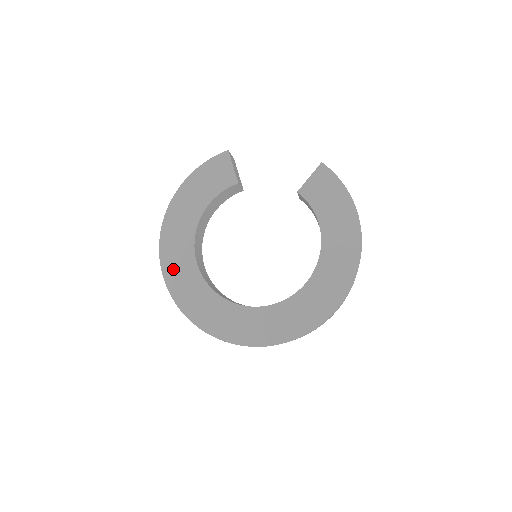
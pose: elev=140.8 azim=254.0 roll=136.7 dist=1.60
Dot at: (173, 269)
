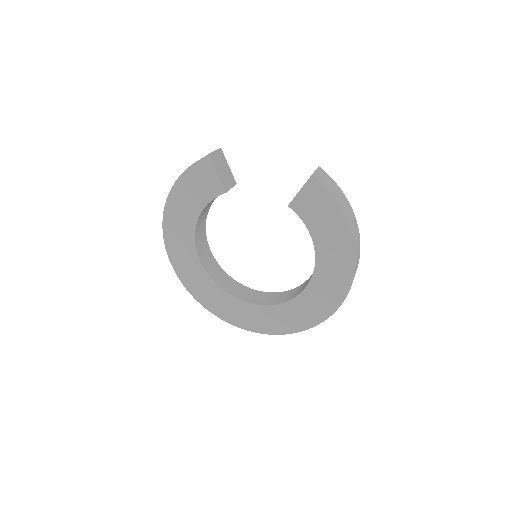
Dot at: (182, 268)
